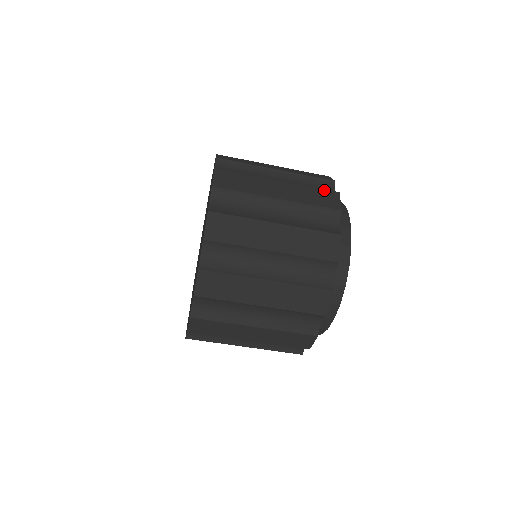
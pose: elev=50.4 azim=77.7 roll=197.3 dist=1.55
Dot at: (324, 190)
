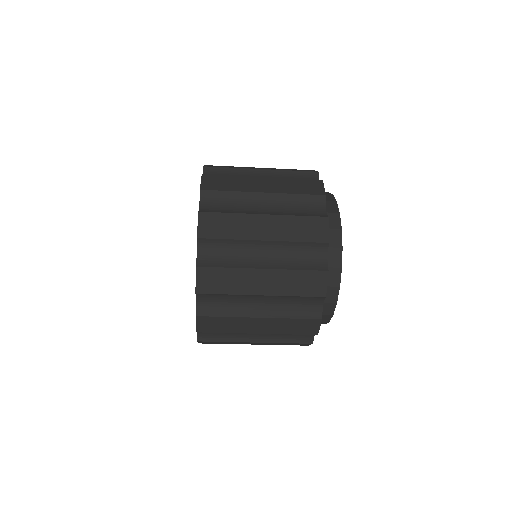
Dot at: occluded
